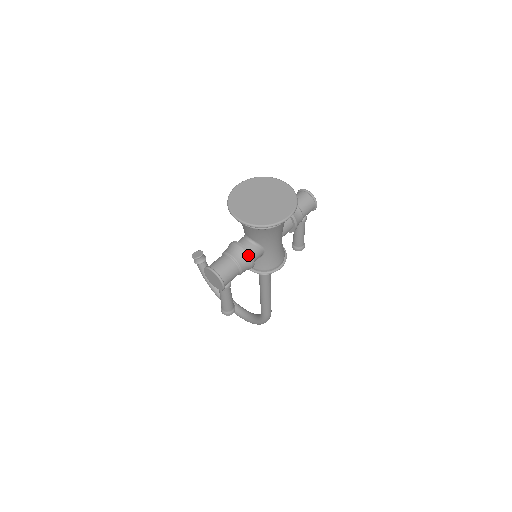
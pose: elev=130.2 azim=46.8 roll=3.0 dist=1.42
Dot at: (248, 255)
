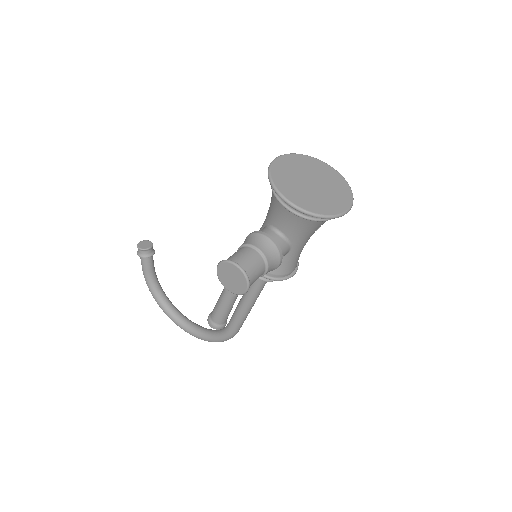
Dot at: (279, 252)
